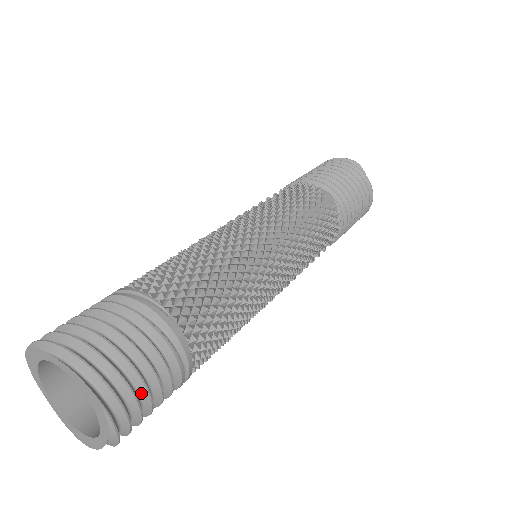
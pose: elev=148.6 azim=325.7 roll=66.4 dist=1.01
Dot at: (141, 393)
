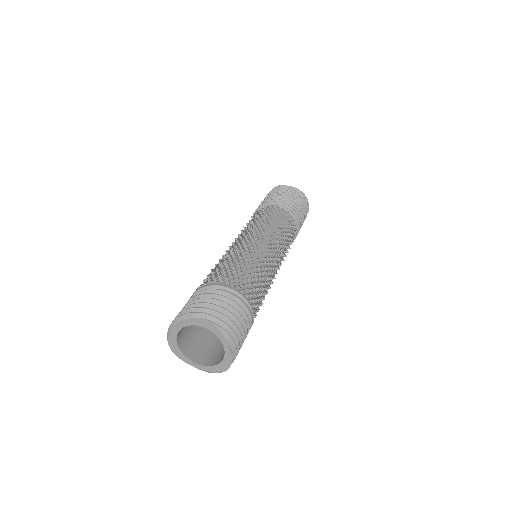
Dot at: (227, 316)
